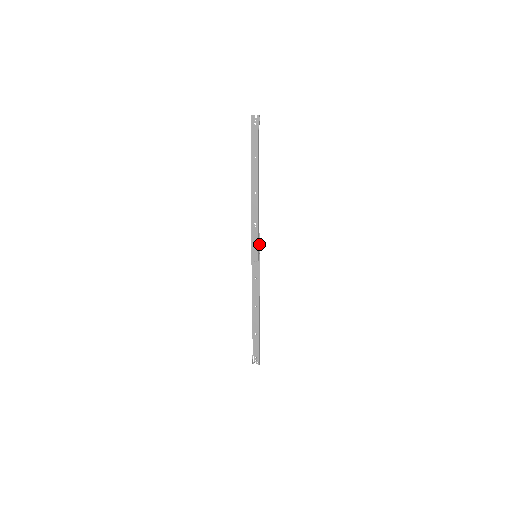
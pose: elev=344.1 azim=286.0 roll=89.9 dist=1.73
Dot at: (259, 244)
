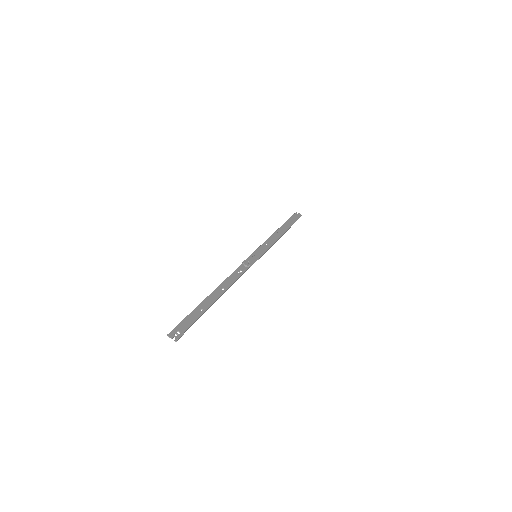
Dot at: (254, 262)
